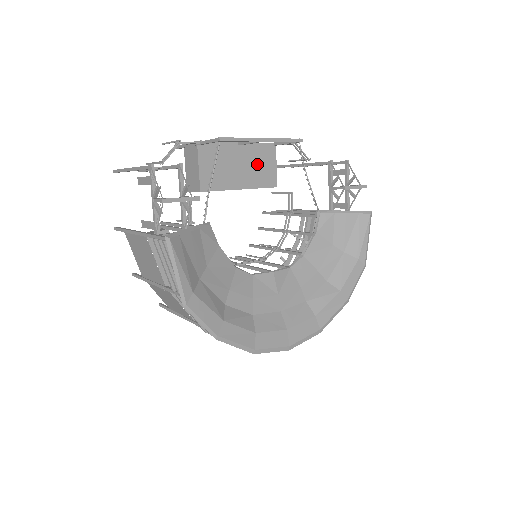
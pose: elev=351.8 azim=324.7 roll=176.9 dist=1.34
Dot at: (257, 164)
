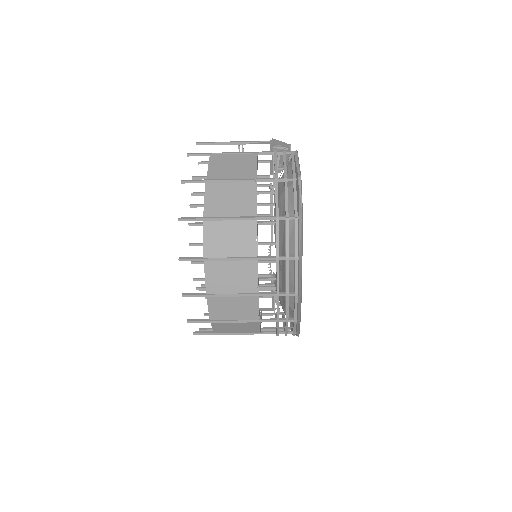
Dot at: occluded
